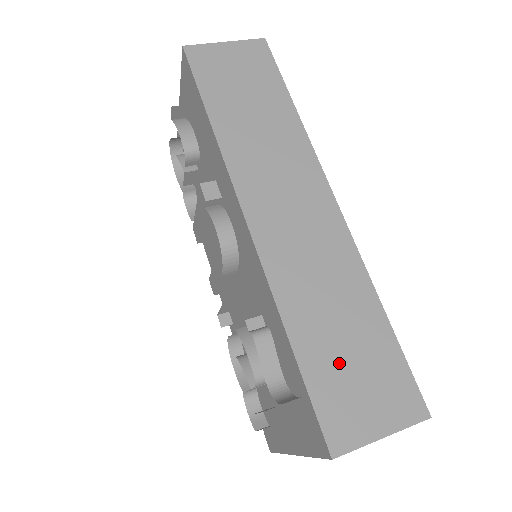
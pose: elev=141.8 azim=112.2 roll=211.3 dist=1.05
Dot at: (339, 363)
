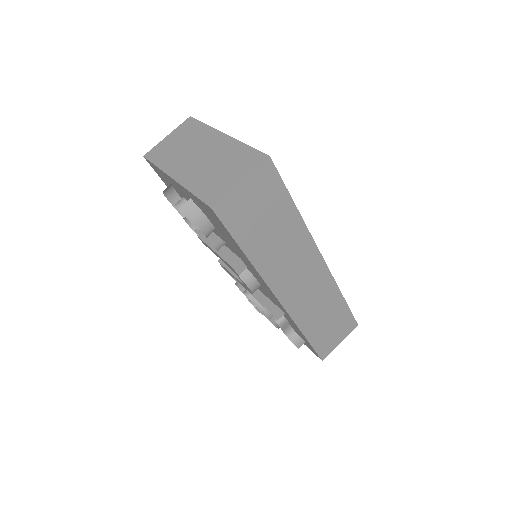
Dot at: (325, 331)
